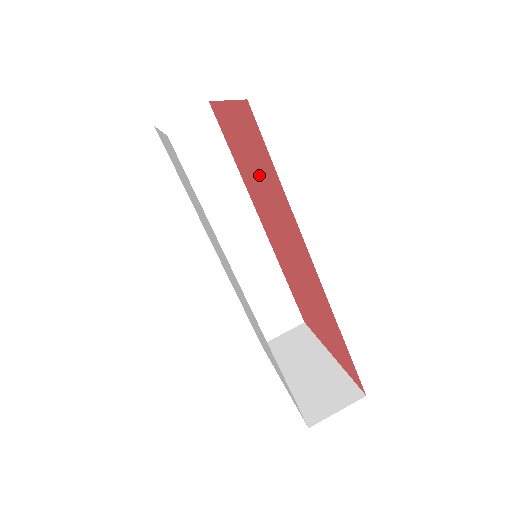
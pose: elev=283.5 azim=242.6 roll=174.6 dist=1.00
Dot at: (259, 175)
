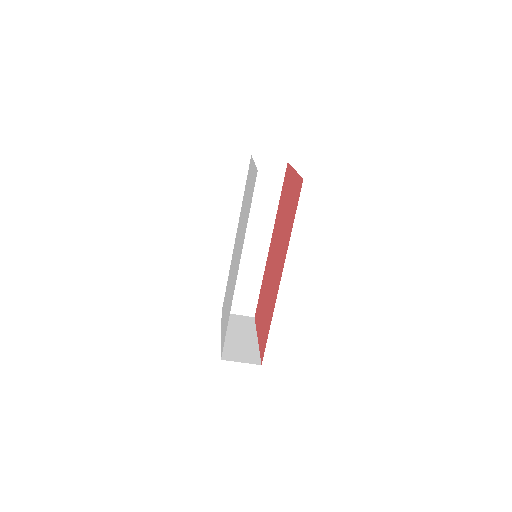
Dot at: (286, 216)
